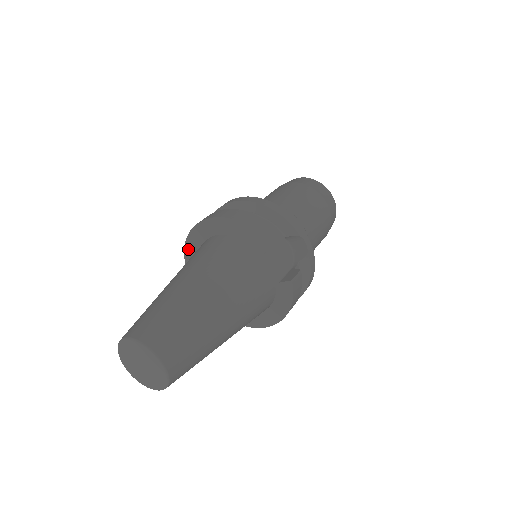
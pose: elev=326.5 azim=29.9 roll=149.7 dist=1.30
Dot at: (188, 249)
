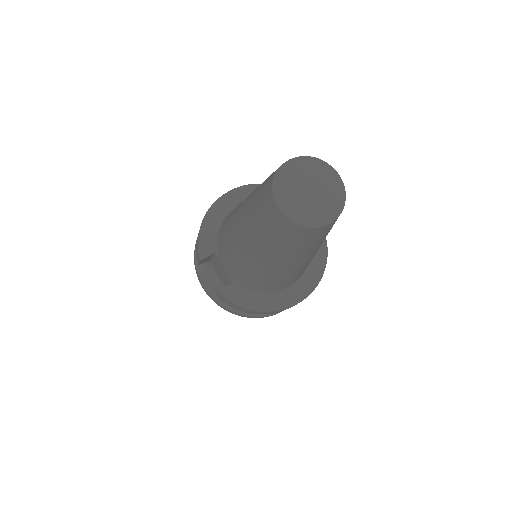
Dot at: (205, 230)
